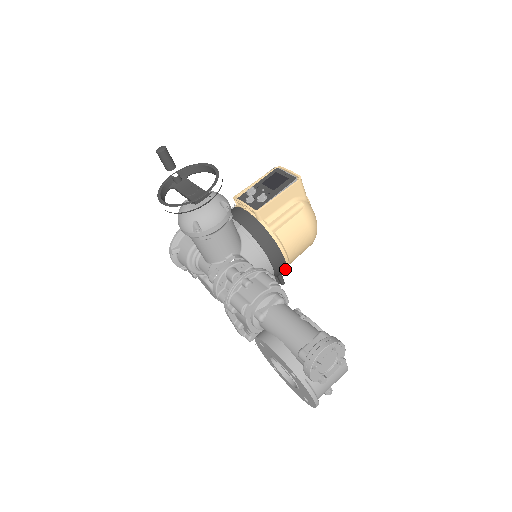
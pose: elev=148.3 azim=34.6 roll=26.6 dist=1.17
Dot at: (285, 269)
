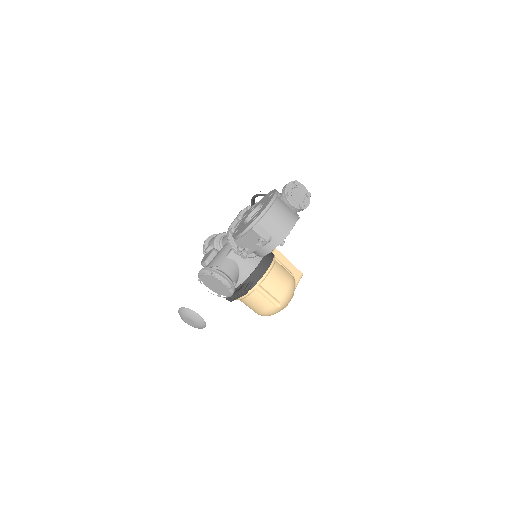
Dot at: (260, 278)
